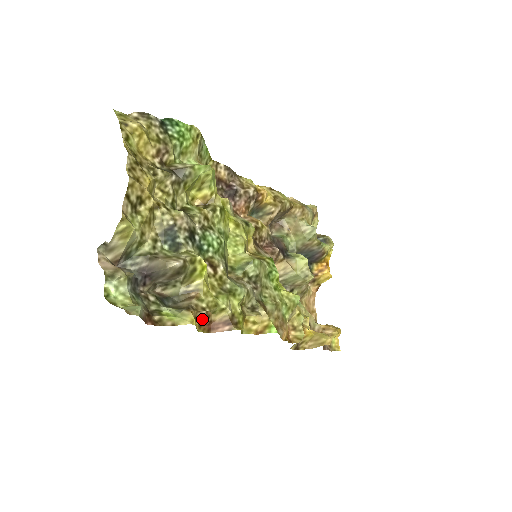
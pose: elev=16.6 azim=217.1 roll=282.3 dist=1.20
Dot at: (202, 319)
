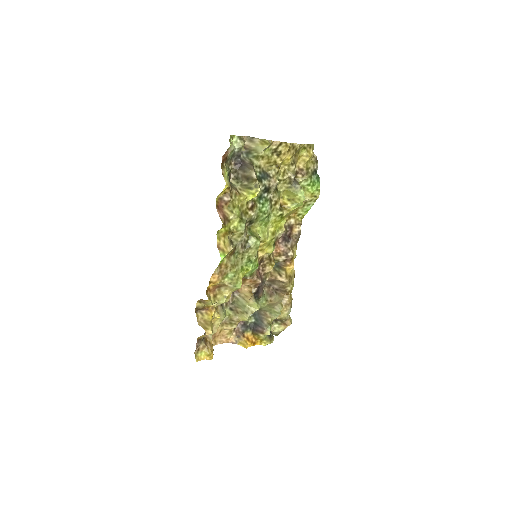
Dot at: (225, 199)
